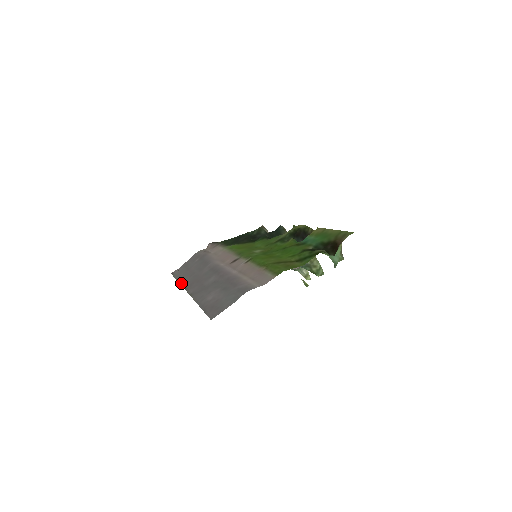
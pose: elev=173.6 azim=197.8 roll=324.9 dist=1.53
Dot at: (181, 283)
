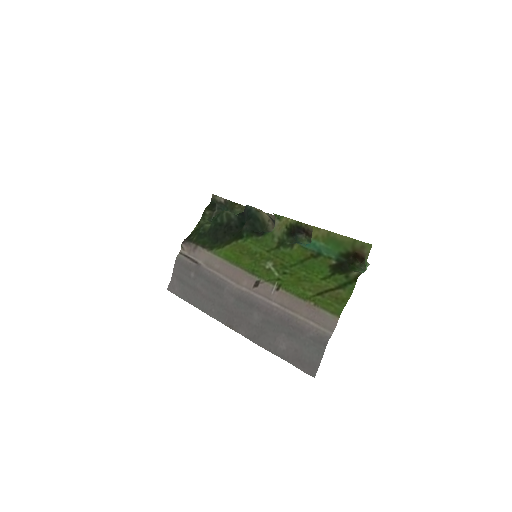
Dot at: (211, 316)
